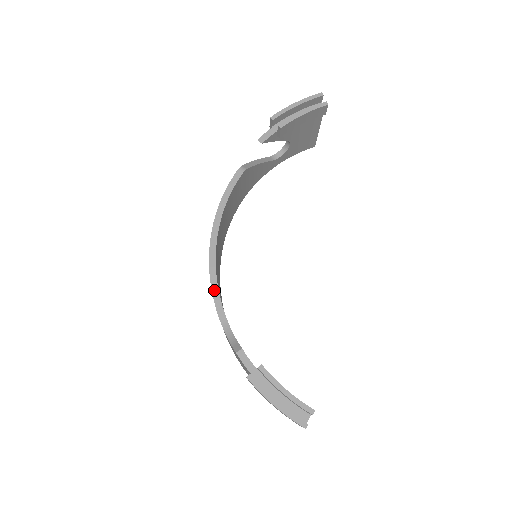
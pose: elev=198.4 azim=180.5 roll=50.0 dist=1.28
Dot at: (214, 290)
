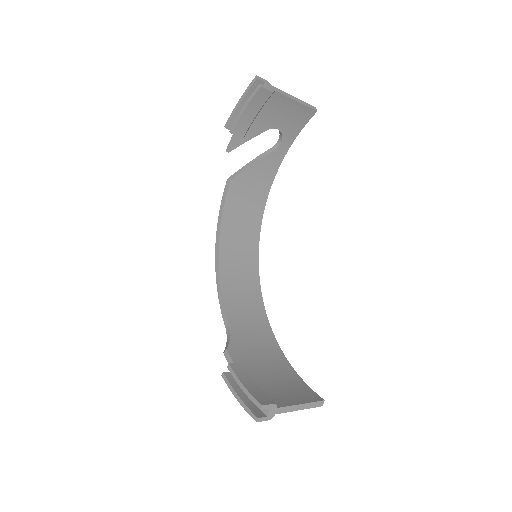
Dot at: (220, 298)
